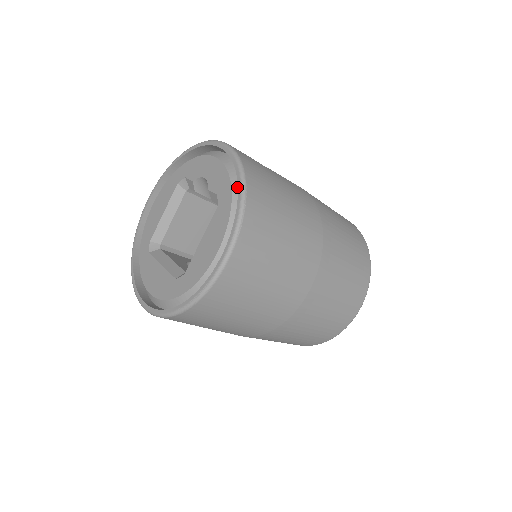
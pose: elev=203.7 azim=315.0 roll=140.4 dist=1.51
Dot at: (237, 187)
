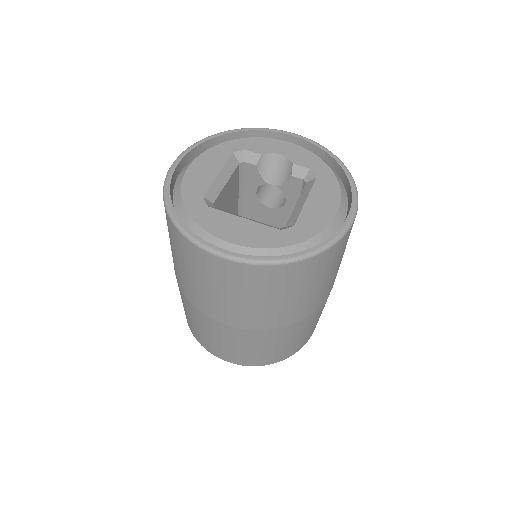
Dot at: (331, 168)
